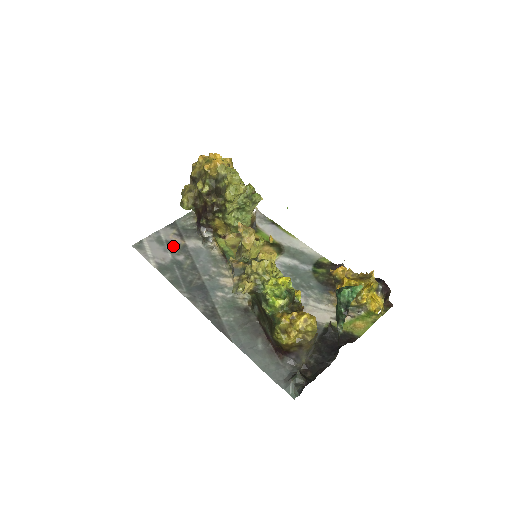
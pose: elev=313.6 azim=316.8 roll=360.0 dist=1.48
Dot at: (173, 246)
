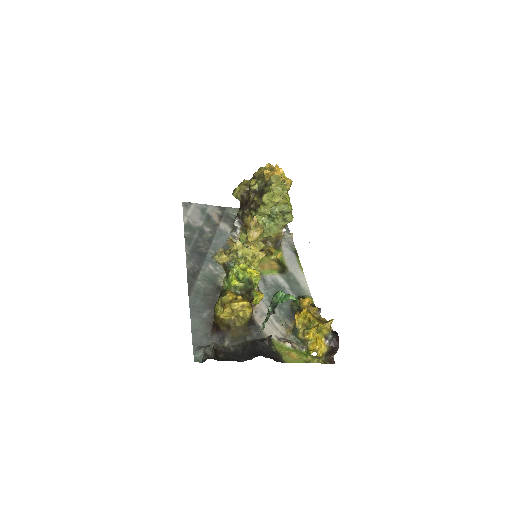
Dot at: (209, 220)
